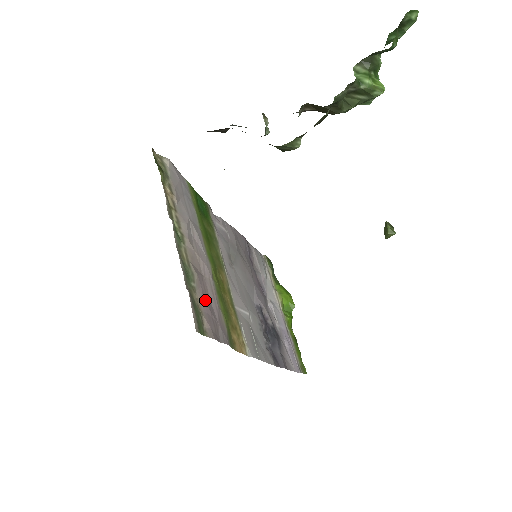
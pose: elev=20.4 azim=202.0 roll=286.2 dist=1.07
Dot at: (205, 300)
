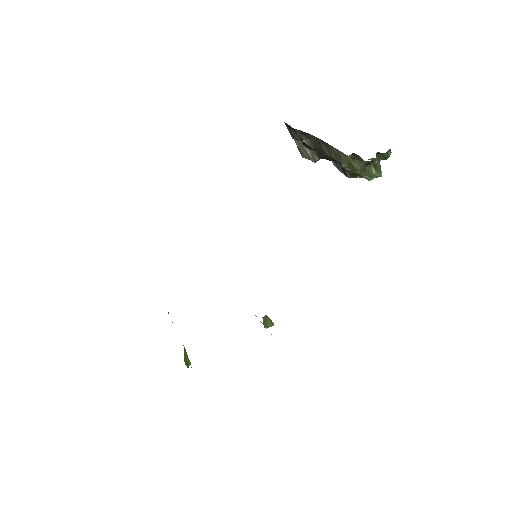
Dot at: occluded
